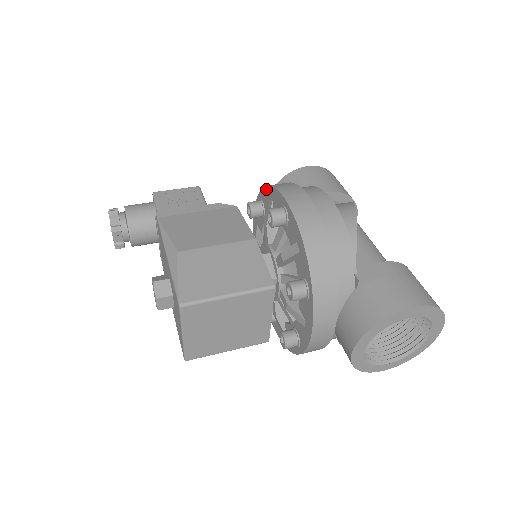
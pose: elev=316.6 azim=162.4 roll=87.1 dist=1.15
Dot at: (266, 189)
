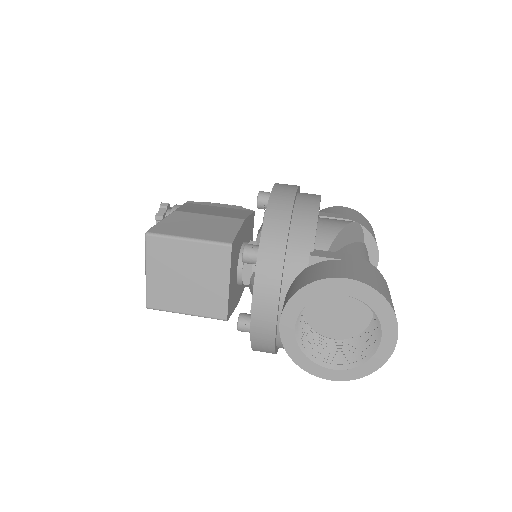
Dot at: occluded
